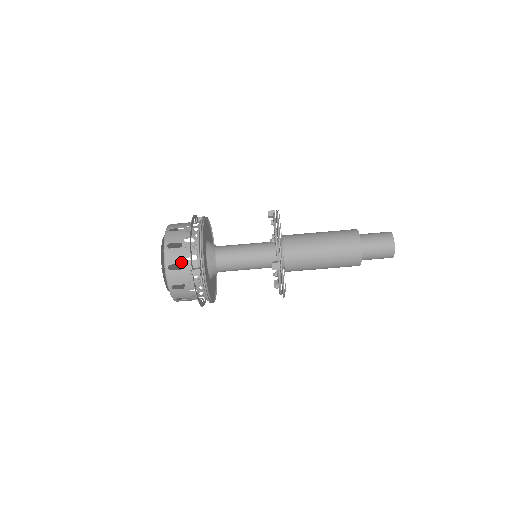
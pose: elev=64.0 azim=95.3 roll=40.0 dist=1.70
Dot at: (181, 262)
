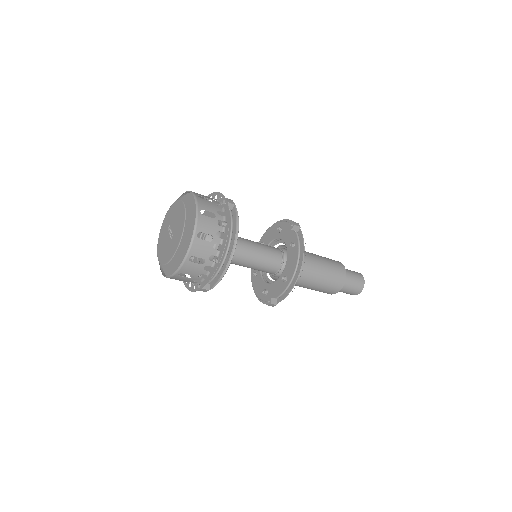
Dot at: (194, 275)
